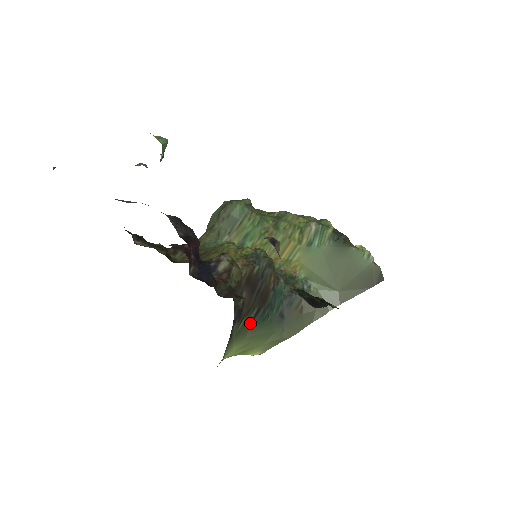
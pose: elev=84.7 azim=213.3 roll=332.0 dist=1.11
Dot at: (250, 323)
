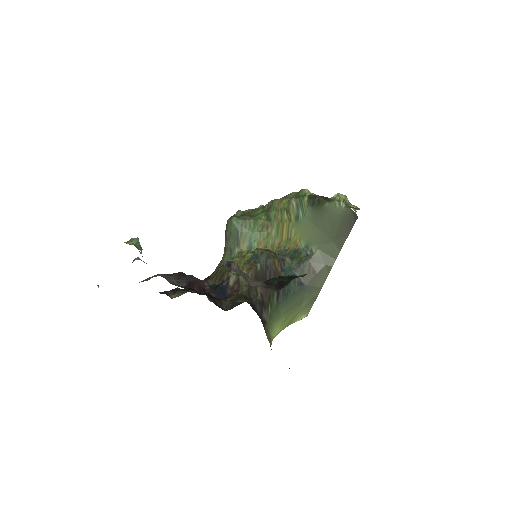
Dot at: (277, 304)
